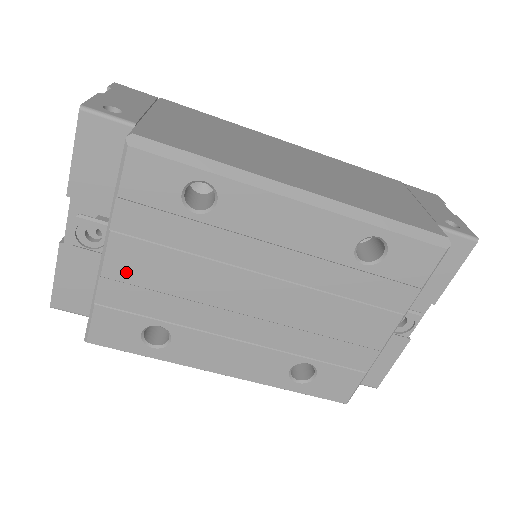
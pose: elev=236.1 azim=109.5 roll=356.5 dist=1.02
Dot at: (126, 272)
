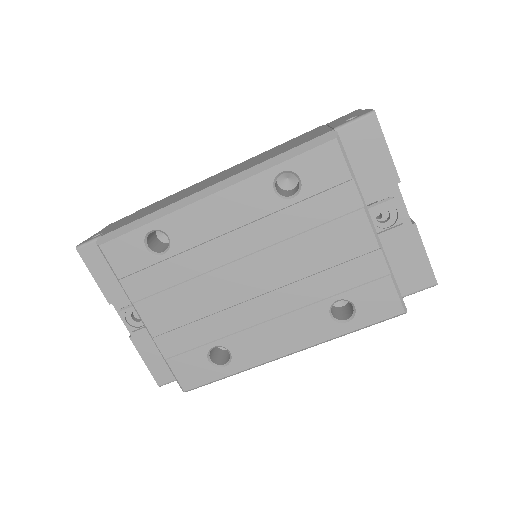
Dot at: (163, 324)
